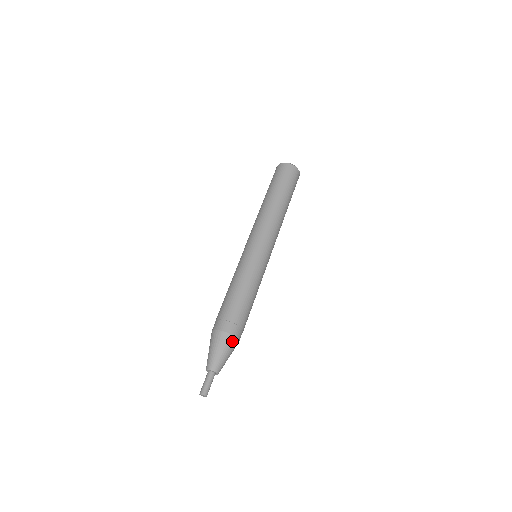
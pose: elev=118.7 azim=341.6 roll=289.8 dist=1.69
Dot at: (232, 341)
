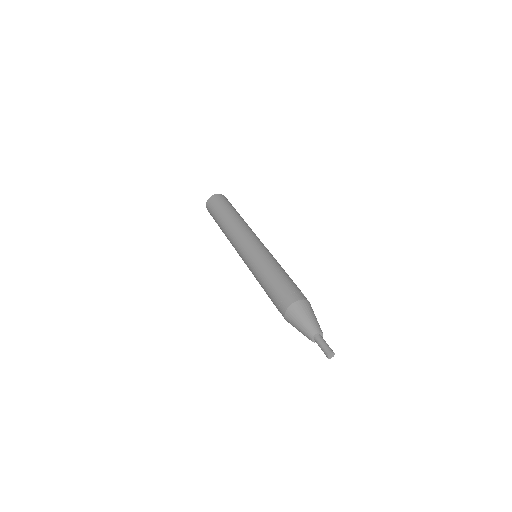
Dot at: (310, 305)
